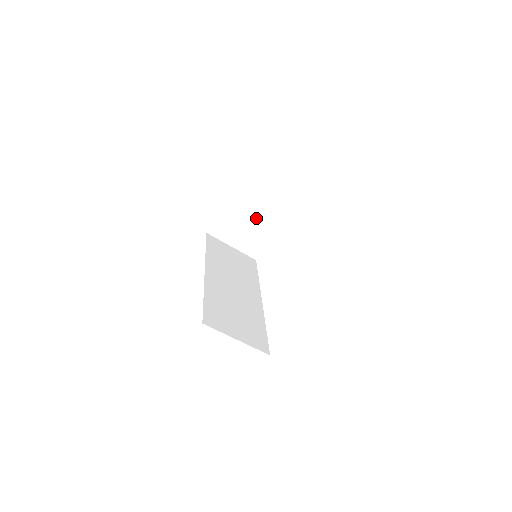
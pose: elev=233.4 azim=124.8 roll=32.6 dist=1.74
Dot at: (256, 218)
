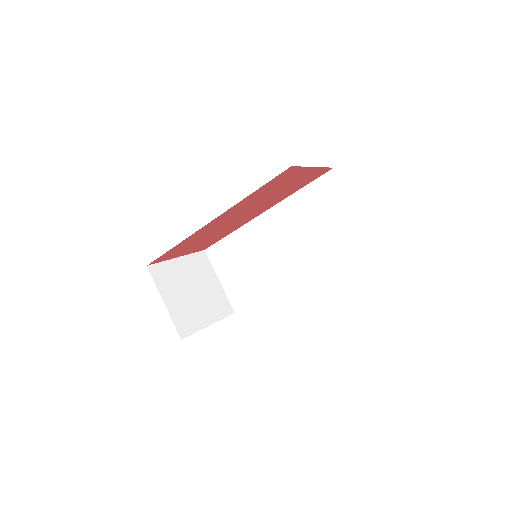
Dot at: (199, 293)
